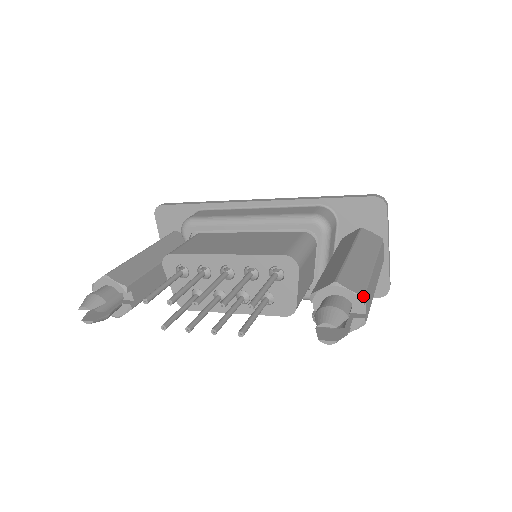
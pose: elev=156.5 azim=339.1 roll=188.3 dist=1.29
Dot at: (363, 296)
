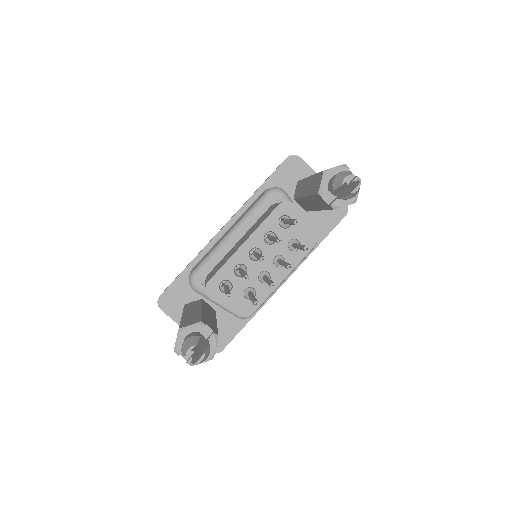
Dot at: (344, 164)
